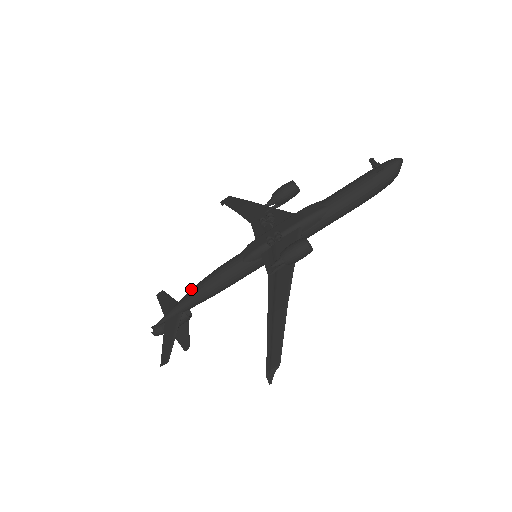
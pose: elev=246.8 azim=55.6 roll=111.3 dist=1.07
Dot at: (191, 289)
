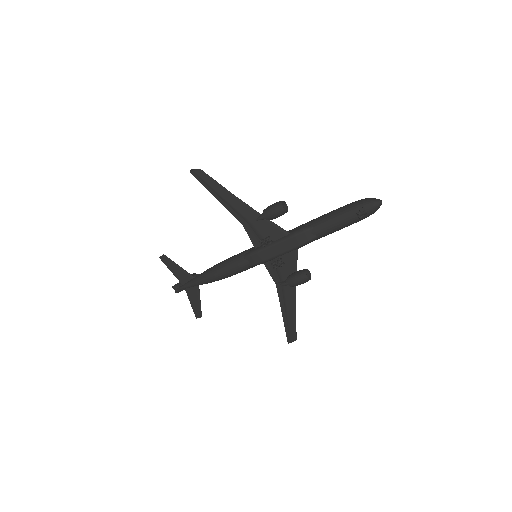
Dot at: (204, 276)
